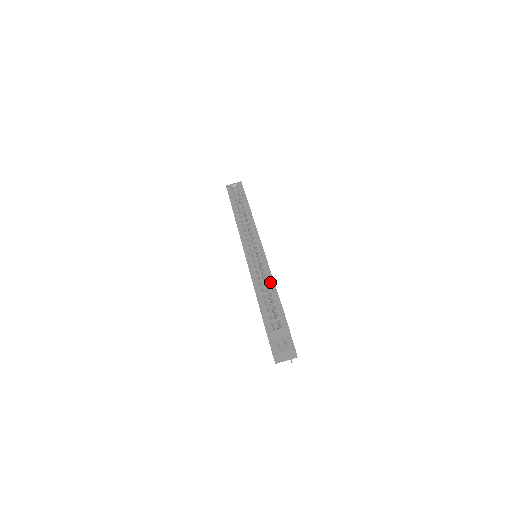
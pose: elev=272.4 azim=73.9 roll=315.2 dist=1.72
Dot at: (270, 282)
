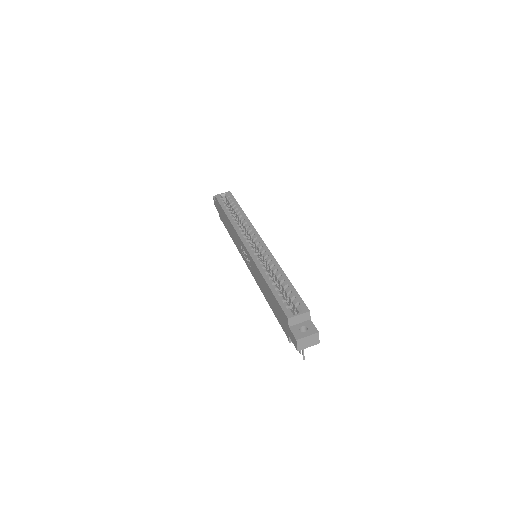
Dot at: (280, 273)
